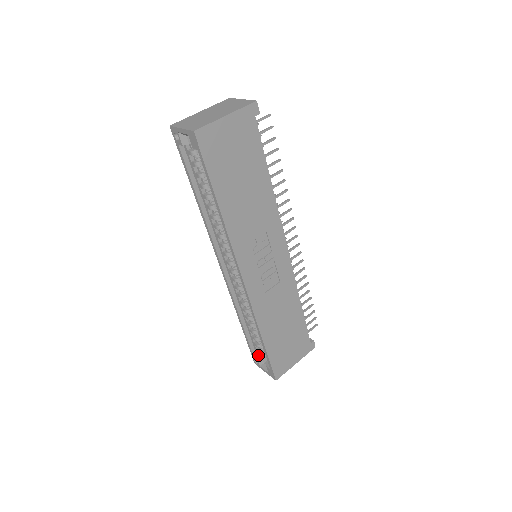
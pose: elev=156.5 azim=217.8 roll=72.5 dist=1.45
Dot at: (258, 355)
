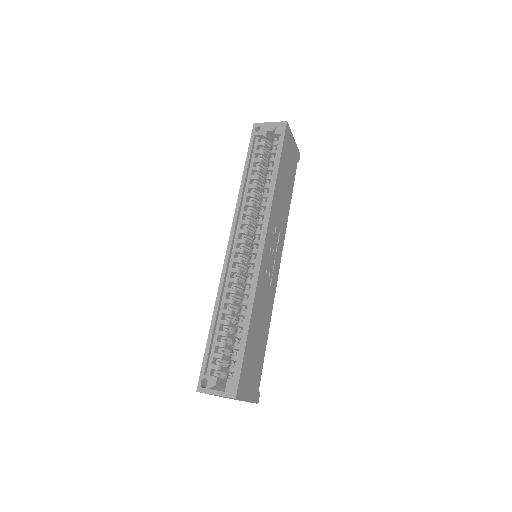
Dot at: (209, 375)
